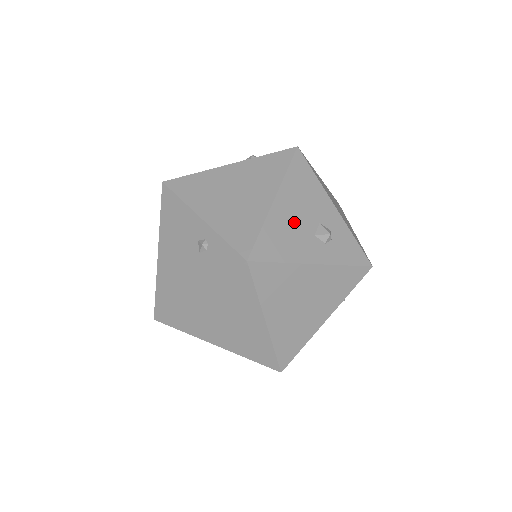
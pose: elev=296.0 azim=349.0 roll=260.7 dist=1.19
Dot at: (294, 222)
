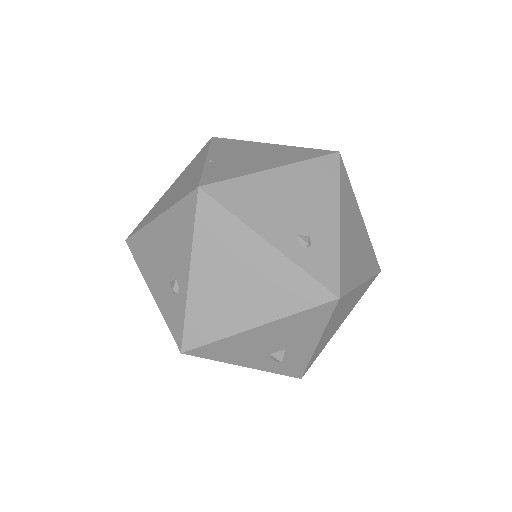
Dot at: (259, 344)
